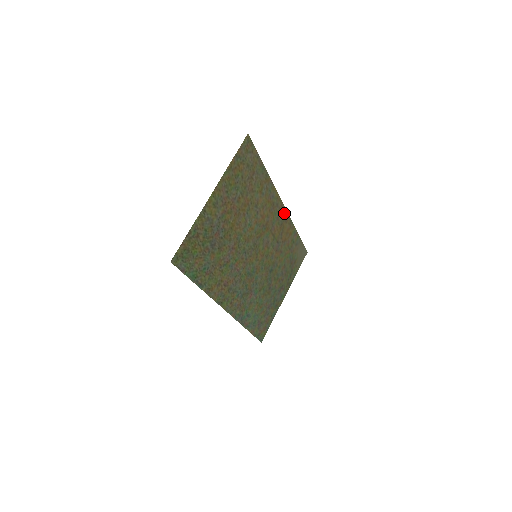
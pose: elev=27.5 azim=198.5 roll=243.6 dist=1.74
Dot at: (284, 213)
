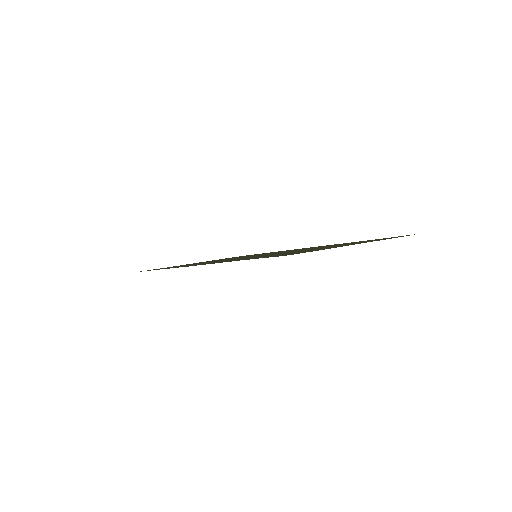
Dot at: occluded
